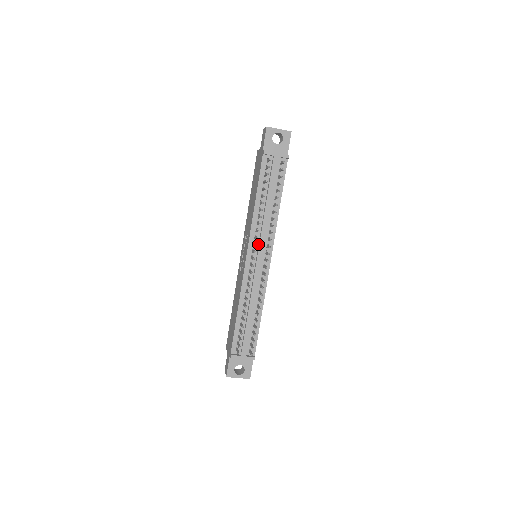
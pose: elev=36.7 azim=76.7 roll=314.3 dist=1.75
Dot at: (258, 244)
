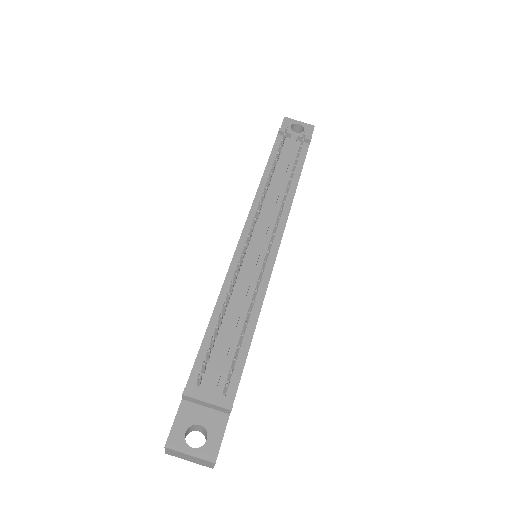
Dot at: (261, 224)
